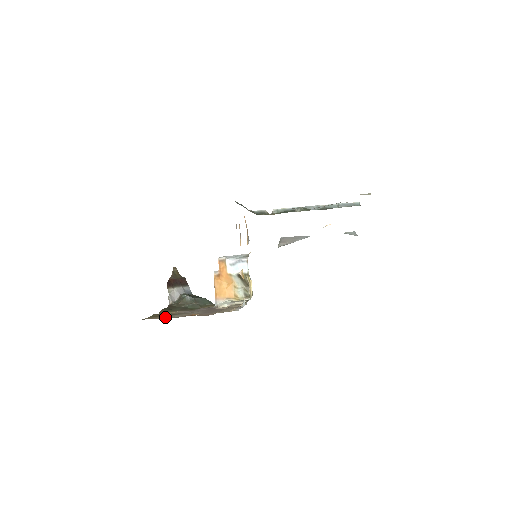
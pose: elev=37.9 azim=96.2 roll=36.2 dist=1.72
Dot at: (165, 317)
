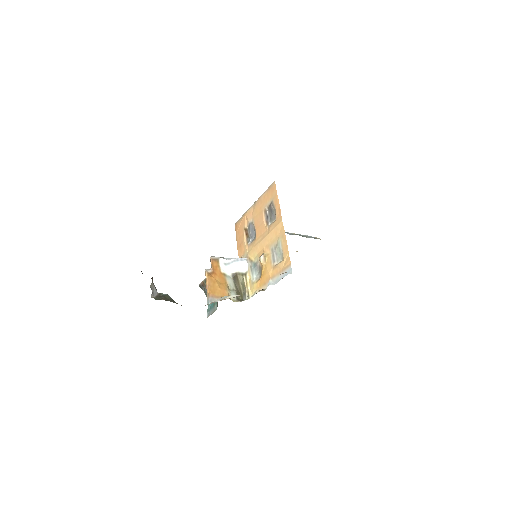
Dot at: occluded
